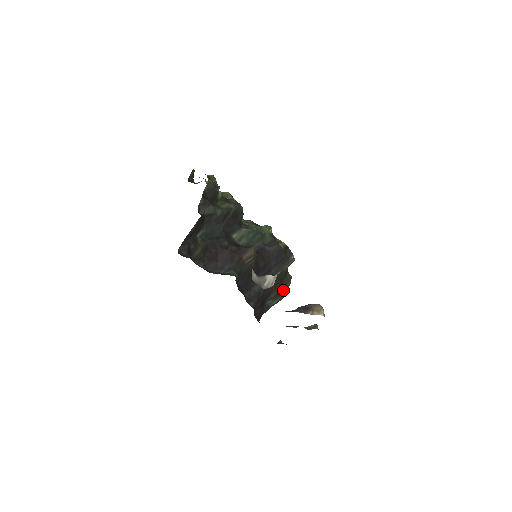
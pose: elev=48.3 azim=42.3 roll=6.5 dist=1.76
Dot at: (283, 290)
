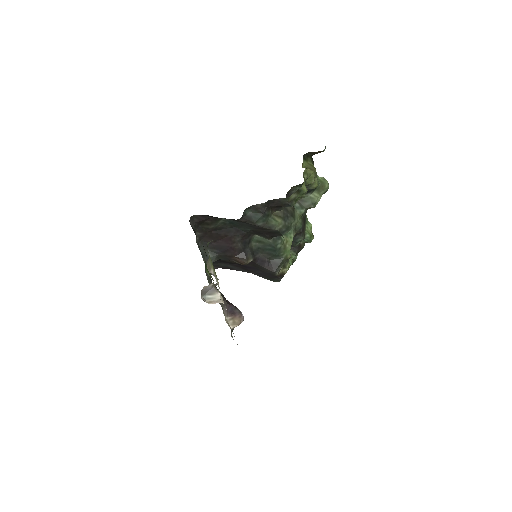
Dot at: occluded
